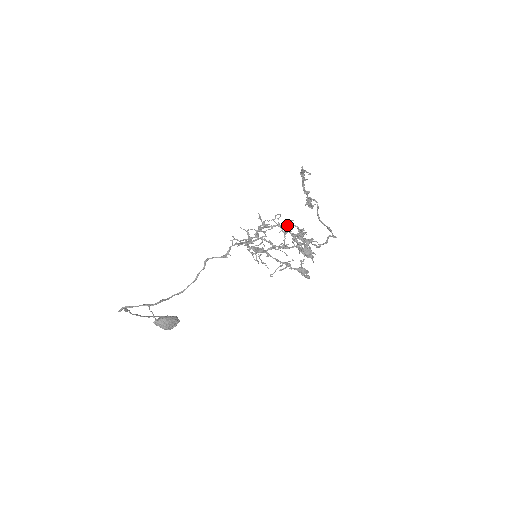
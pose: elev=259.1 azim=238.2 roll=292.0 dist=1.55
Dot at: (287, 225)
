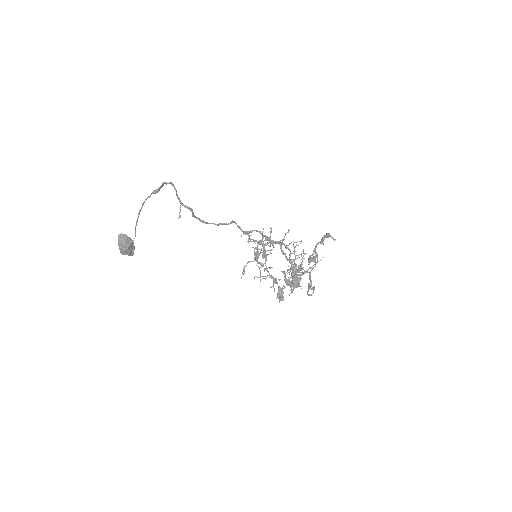
Dot at: (300, 254)
